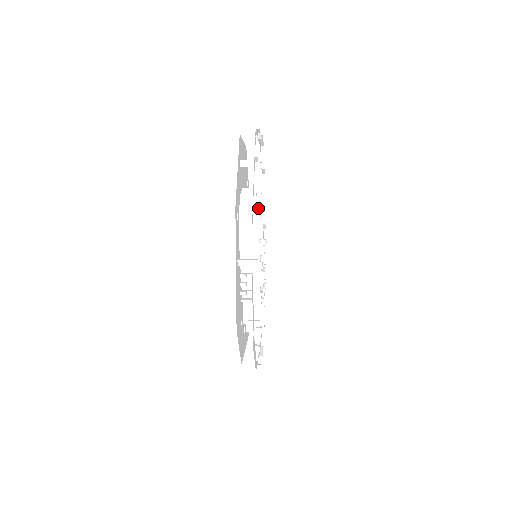
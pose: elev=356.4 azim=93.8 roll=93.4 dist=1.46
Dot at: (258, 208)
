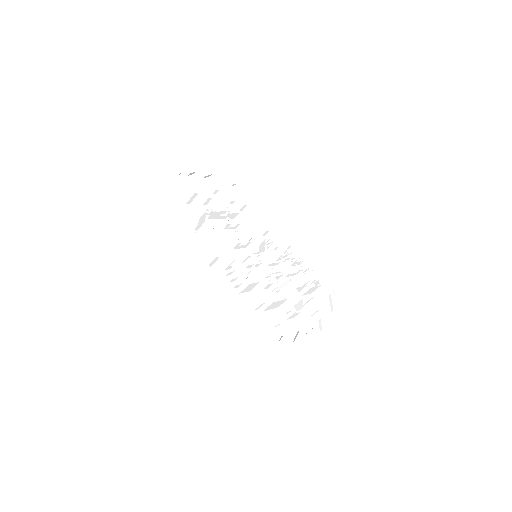
Dot at: occluded
